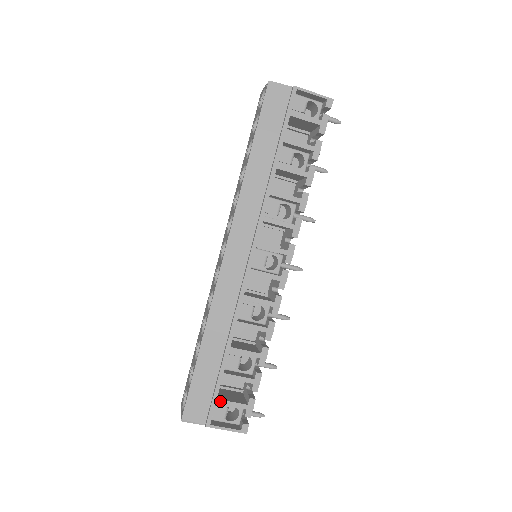
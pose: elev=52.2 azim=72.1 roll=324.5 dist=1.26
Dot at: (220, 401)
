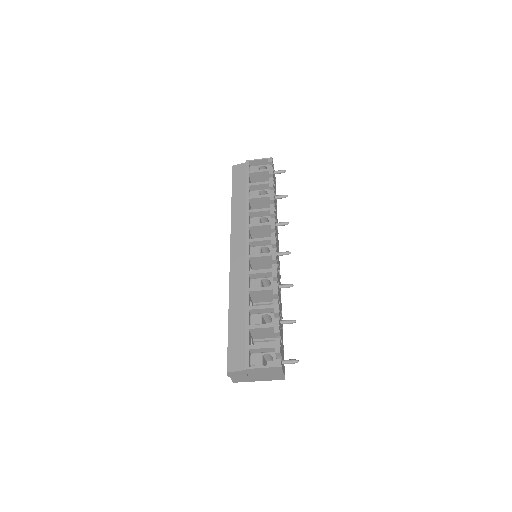
Dot at: (252, 346)
